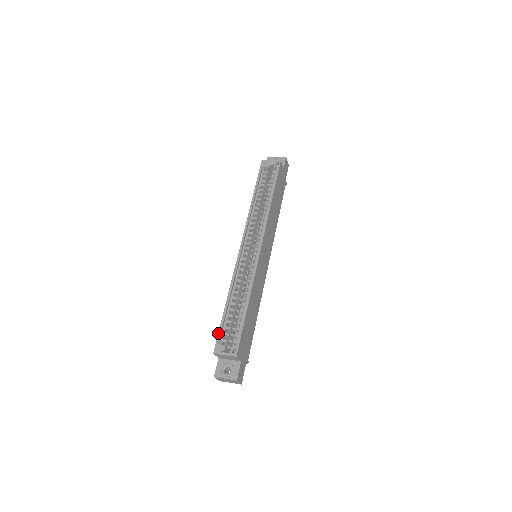
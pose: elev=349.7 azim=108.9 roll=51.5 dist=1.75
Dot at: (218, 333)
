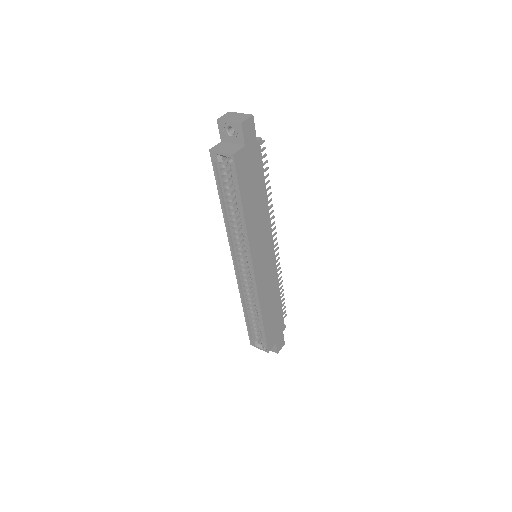
Dot at: (248, 333)
